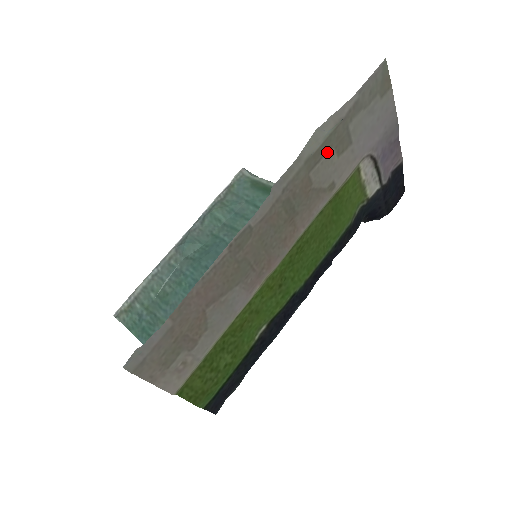
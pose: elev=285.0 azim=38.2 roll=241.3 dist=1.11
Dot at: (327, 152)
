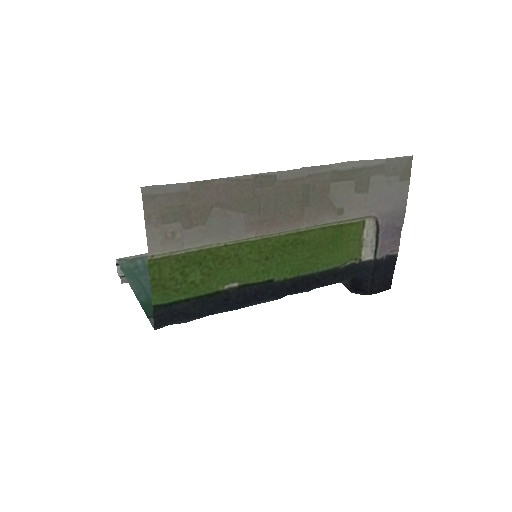
Dot at: (349, 180)
